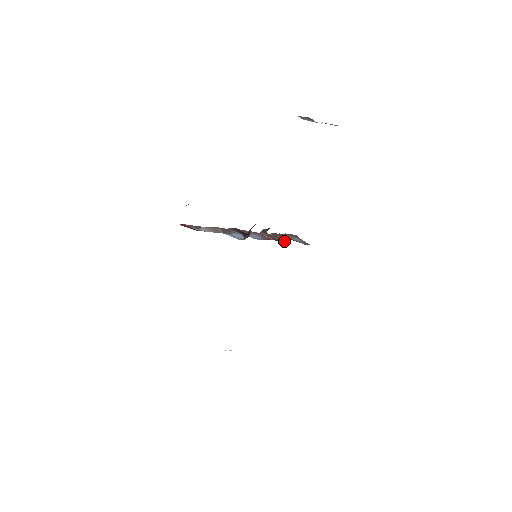
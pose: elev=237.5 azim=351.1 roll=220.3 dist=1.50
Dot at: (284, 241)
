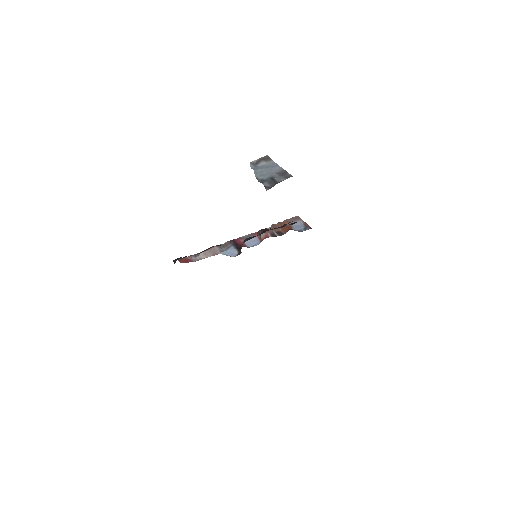
Dot at: (281, 234)
